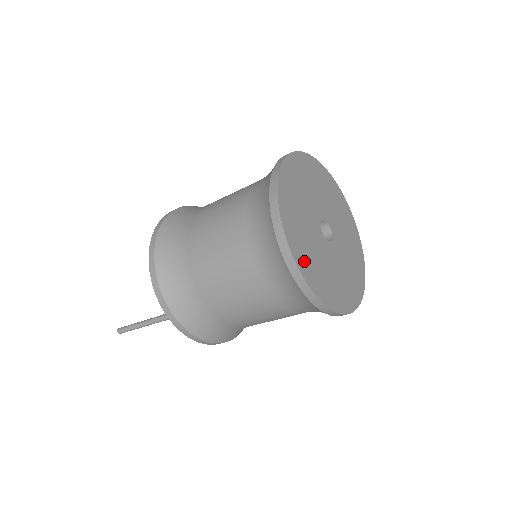
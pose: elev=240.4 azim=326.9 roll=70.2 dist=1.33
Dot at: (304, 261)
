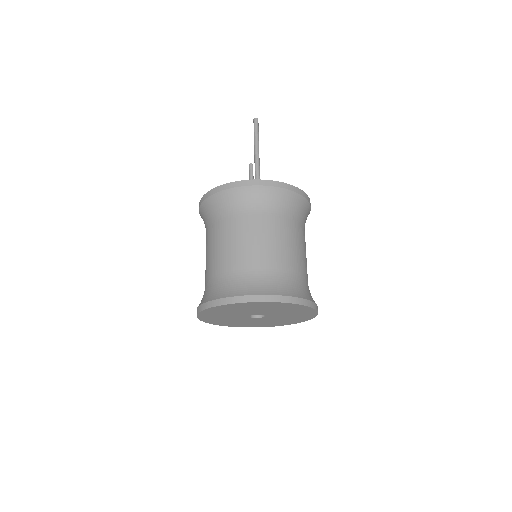
Dot at: (243, 325)
